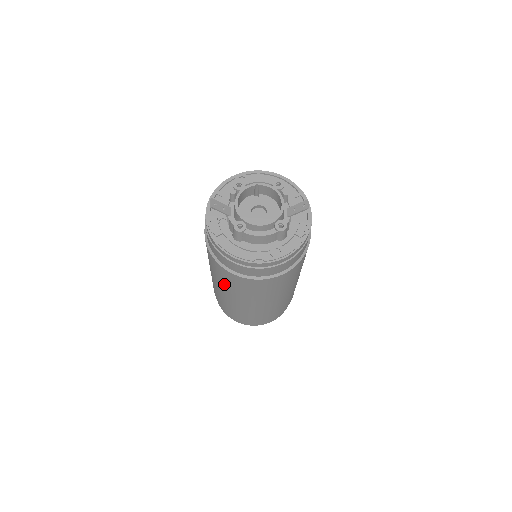
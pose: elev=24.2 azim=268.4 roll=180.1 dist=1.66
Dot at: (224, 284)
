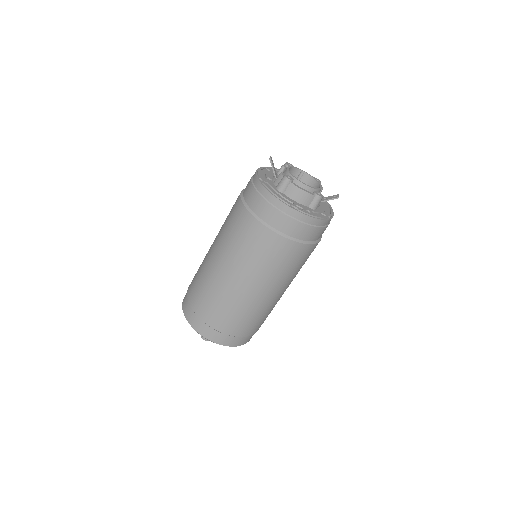
Dot at: (232, 247)
